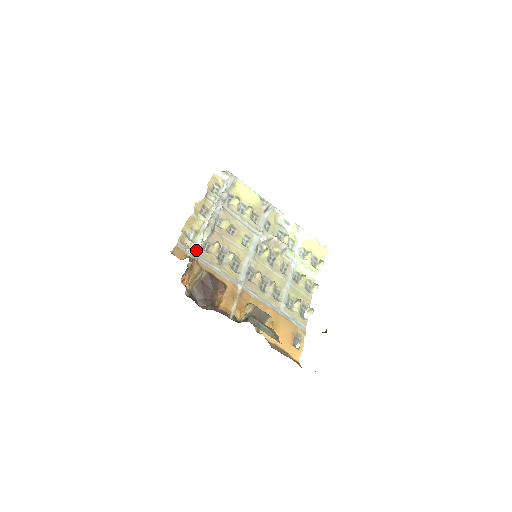
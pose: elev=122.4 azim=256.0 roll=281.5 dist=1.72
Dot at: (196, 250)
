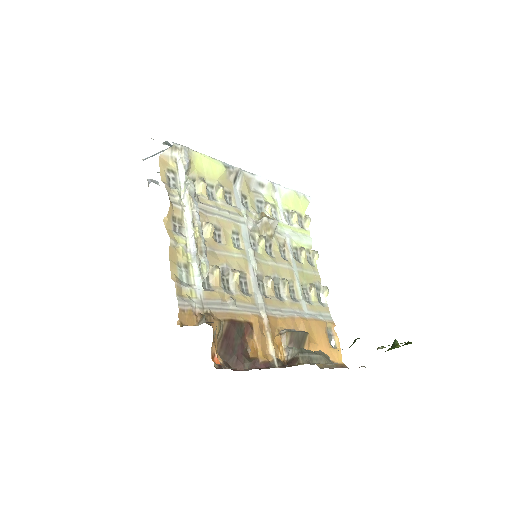
Dot at: (200, 296)
